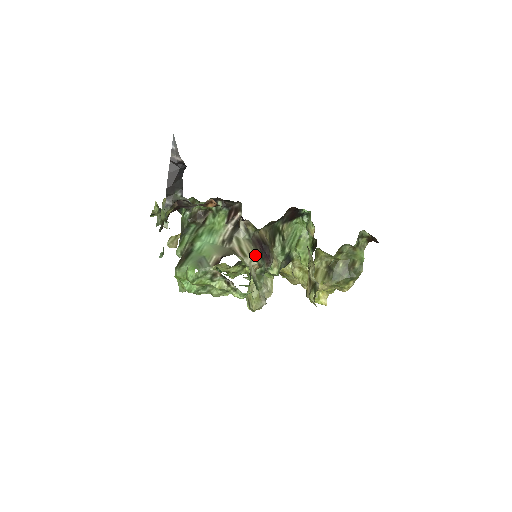
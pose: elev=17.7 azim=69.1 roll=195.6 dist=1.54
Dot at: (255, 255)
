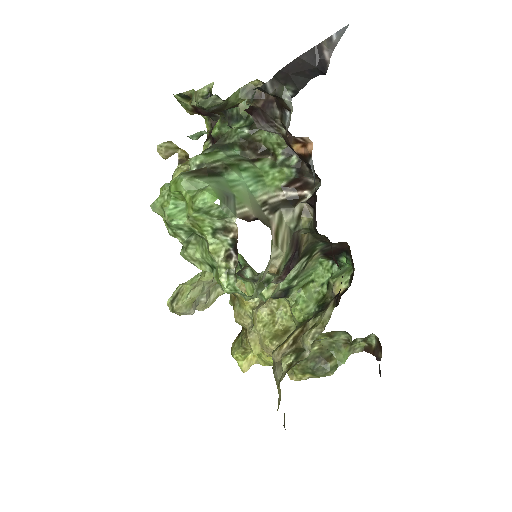
Dot at: (285, 255)
